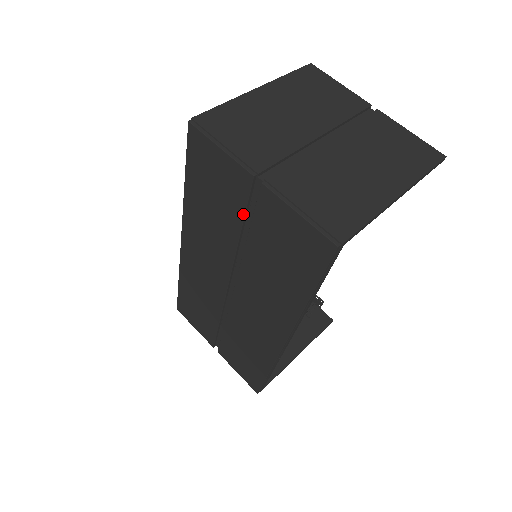
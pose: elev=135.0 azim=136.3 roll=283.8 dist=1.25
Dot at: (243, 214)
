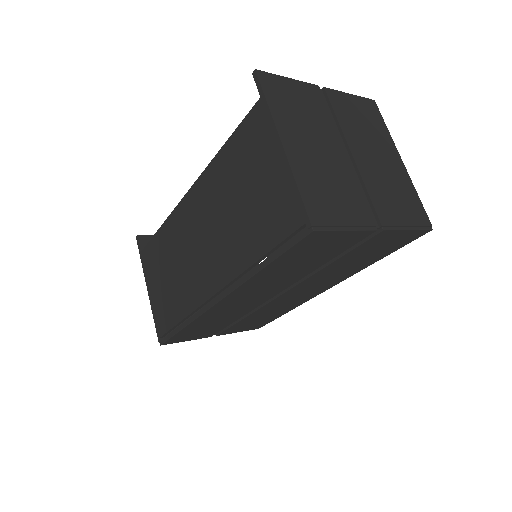
Dot at: occluded
